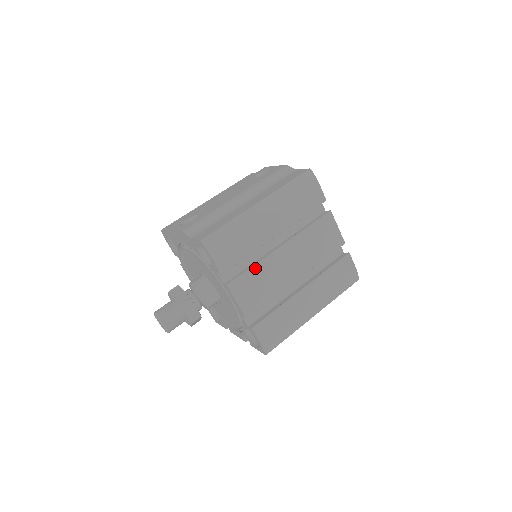
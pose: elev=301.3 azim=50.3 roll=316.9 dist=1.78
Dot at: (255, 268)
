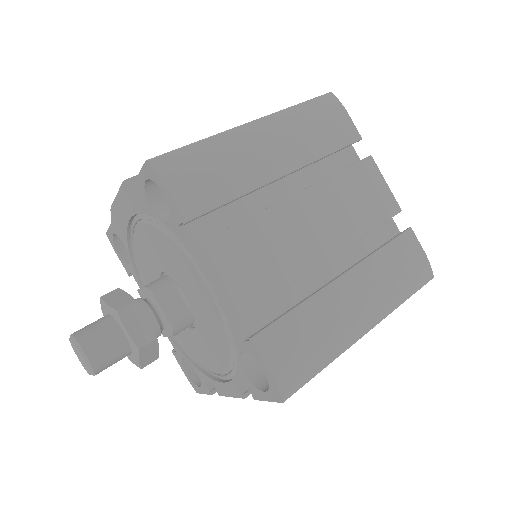
Dot at: (251, 223)
